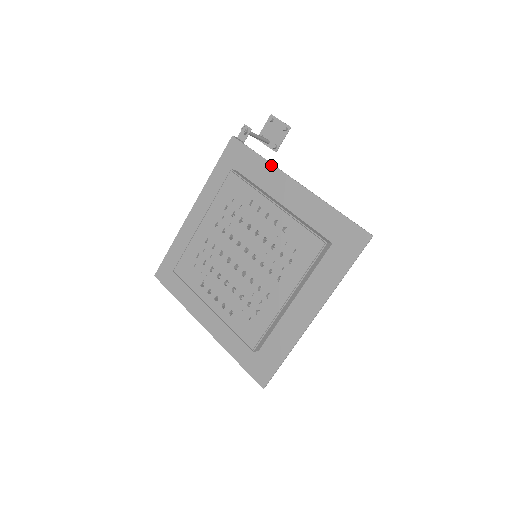
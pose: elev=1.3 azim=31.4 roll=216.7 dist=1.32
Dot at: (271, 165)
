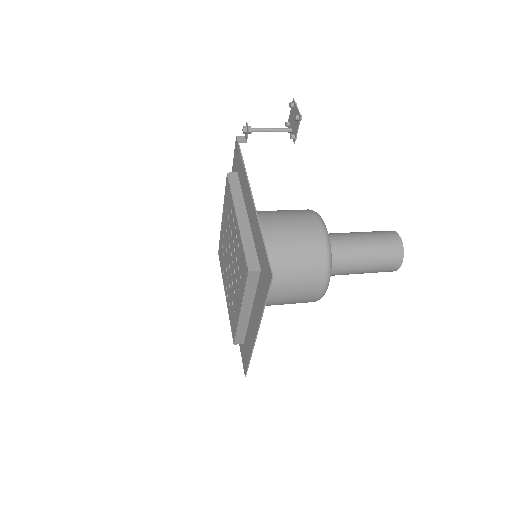
Dot at: (245, 174)
